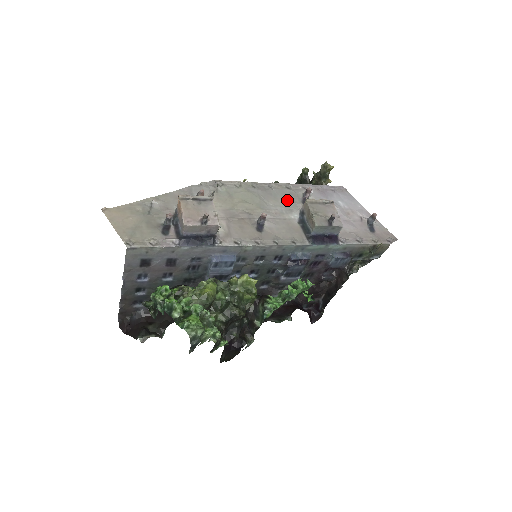
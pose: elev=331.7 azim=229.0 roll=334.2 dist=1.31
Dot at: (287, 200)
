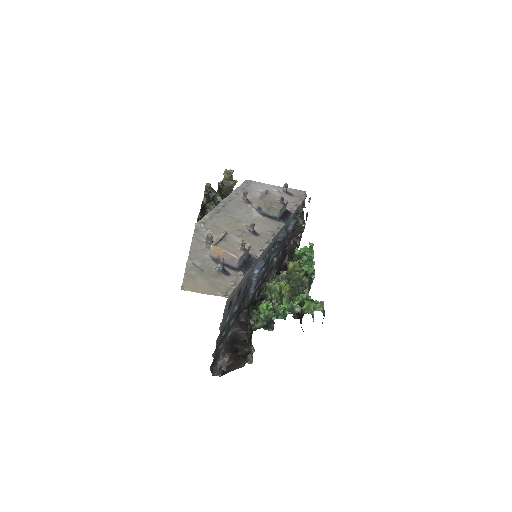
Dot at: (240, 208)
